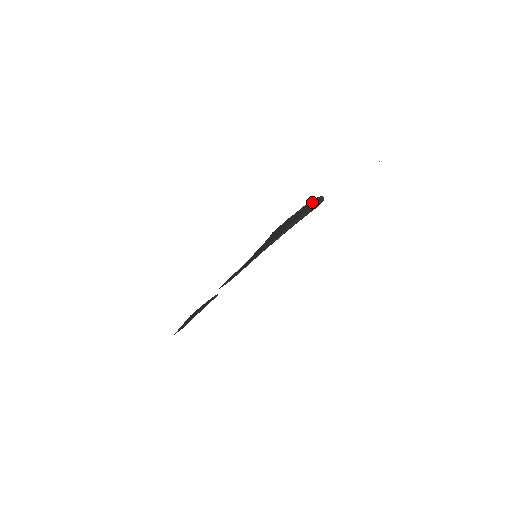
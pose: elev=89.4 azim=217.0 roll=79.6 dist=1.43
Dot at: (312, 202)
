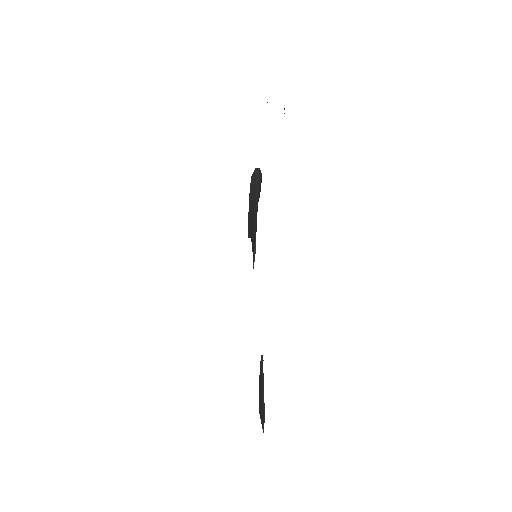
Dot at: (252, 177)
